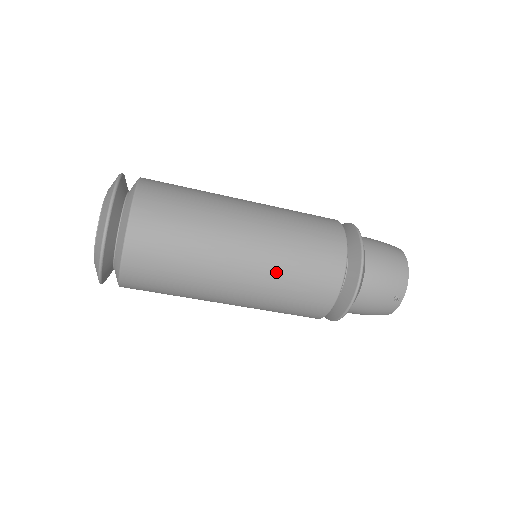
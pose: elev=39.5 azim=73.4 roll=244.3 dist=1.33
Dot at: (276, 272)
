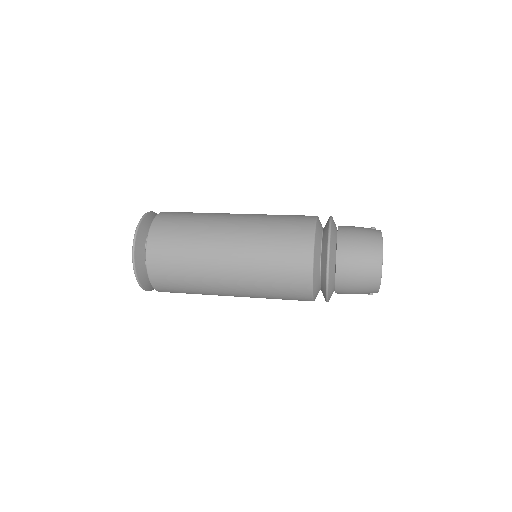
Dot at: occluded
